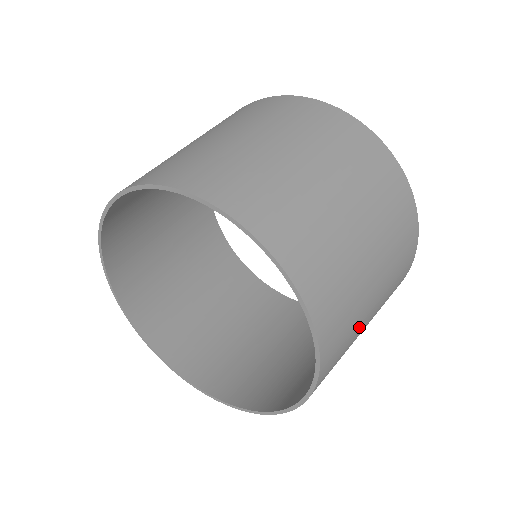
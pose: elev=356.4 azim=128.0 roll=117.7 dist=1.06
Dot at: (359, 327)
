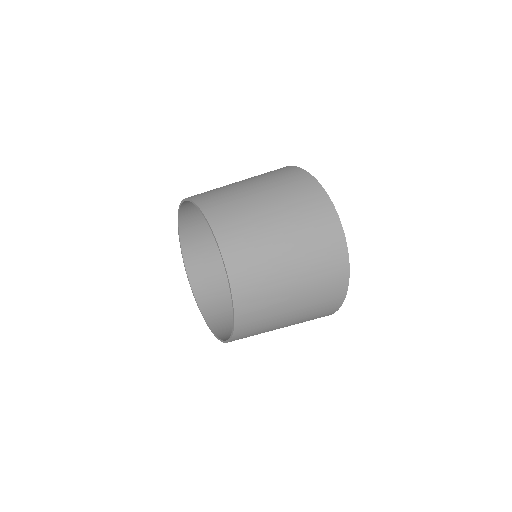
Dot at: (274, 266)
